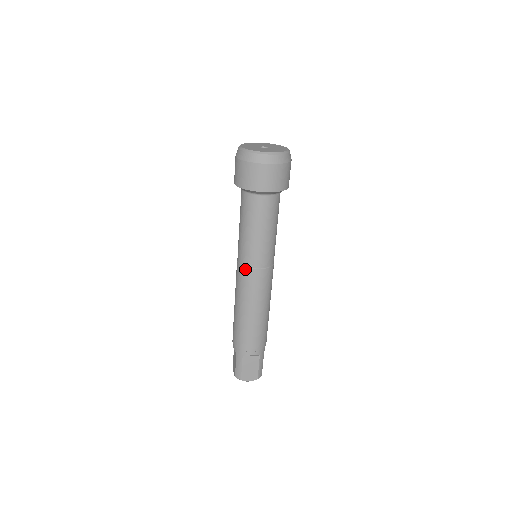
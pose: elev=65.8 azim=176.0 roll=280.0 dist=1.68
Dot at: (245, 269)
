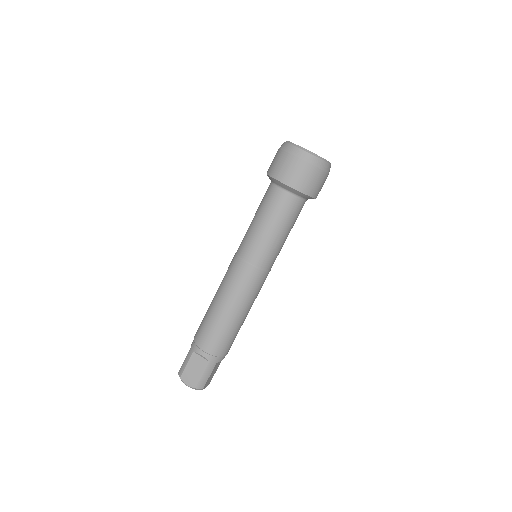
Dot at: (237, 258)
